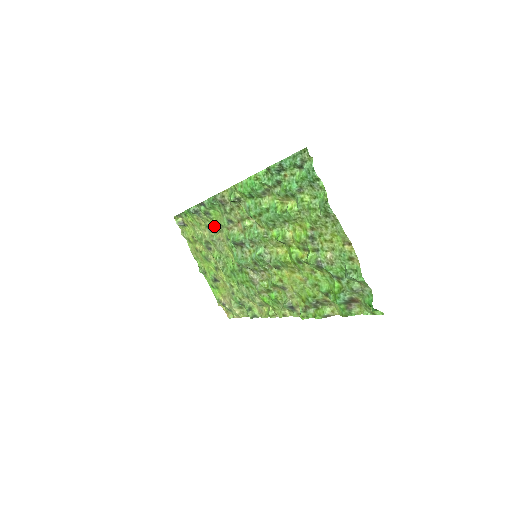
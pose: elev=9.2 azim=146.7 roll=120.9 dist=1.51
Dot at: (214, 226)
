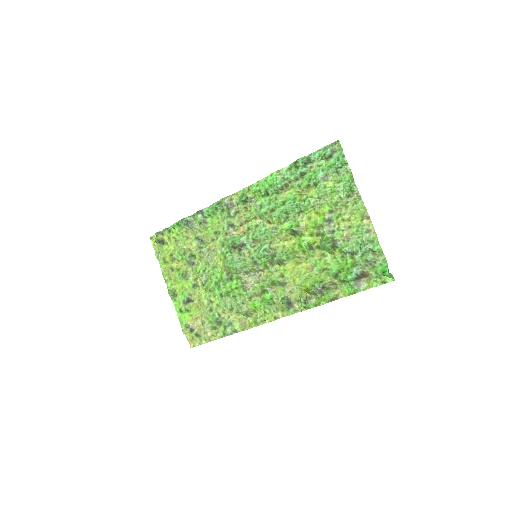
Dot at: (208, 235)
